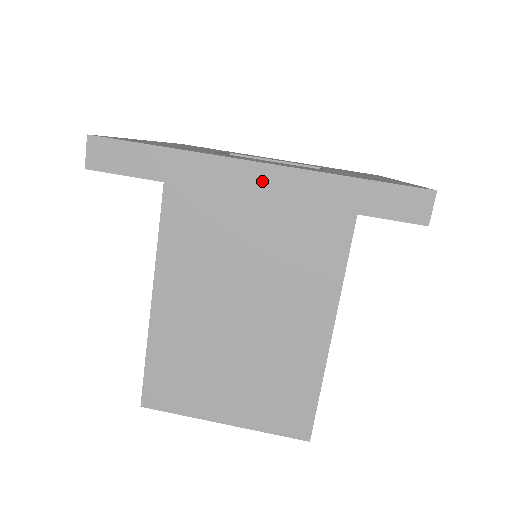
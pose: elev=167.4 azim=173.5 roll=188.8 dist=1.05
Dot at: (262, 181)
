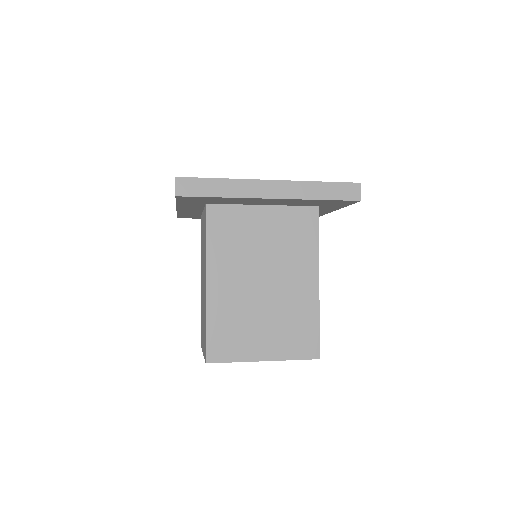
Dot at: (276, 190)
